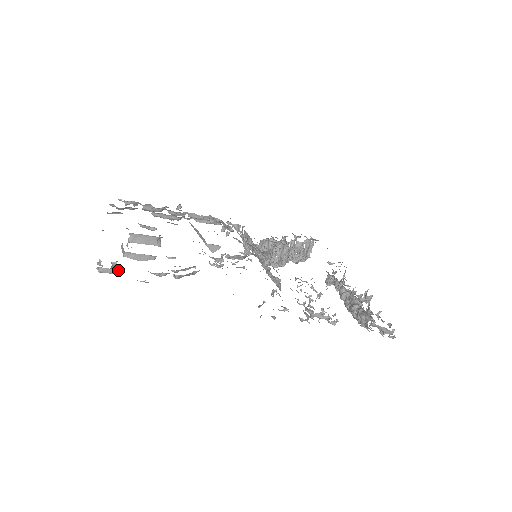
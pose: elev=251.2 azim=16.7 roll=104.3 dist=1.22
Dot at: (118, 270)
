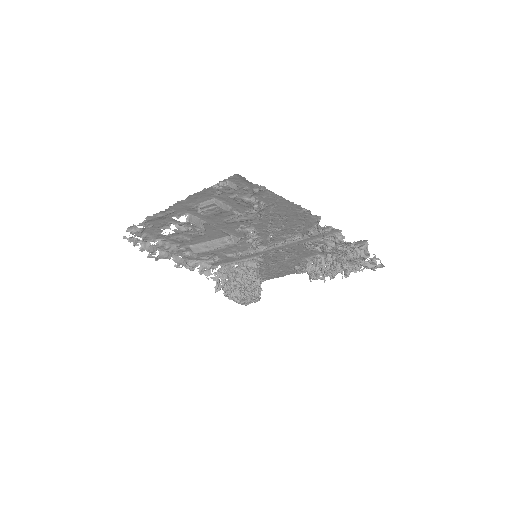
Dot at: (236, 187)
